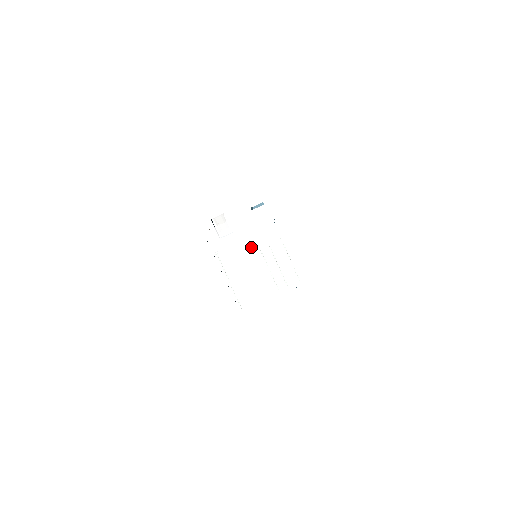
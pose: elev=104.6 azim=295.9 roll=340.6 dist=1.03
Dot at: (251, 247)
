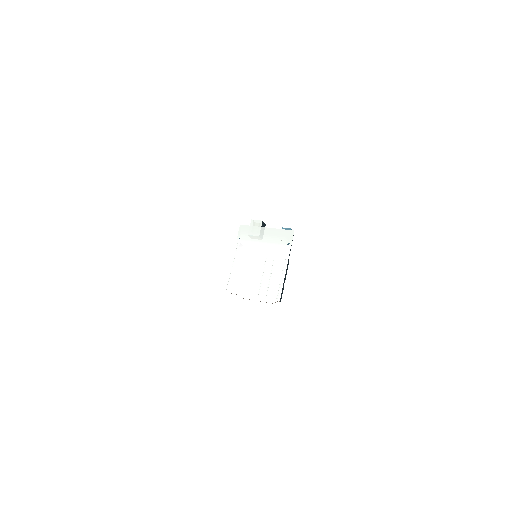
Dot at: (262, 253)
